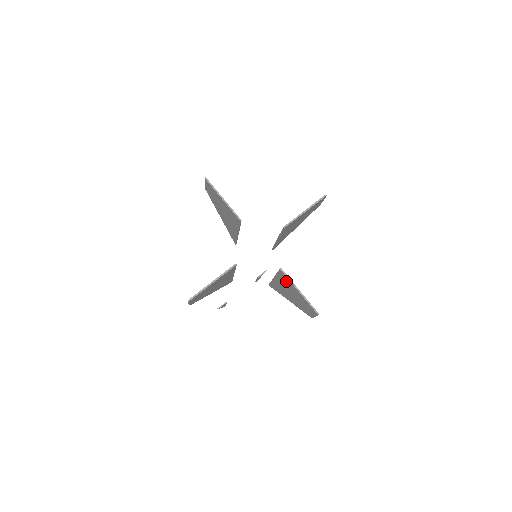
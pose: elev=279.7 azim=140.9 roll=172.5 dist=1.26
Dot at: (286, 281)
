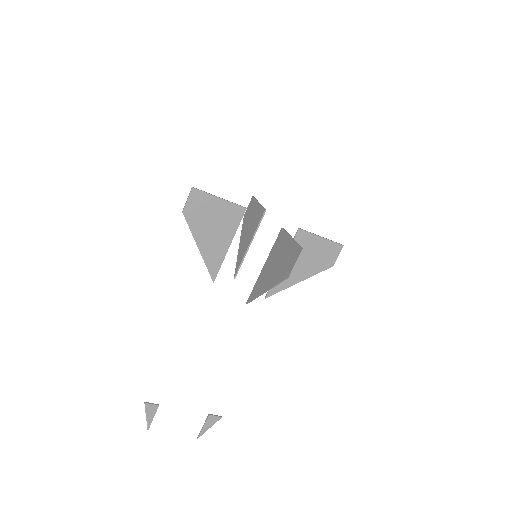
Dot at: (281, 242)
